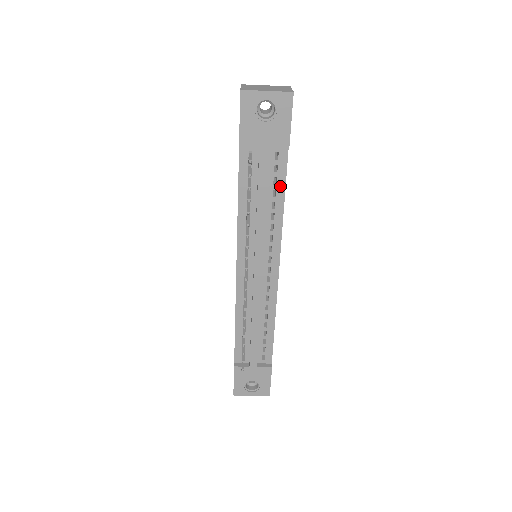
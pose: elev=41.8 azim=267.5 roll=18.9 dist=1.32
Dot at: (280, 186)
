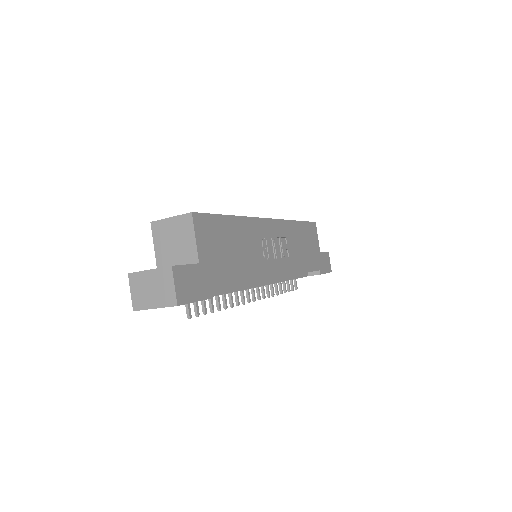
Dot at: occluded
